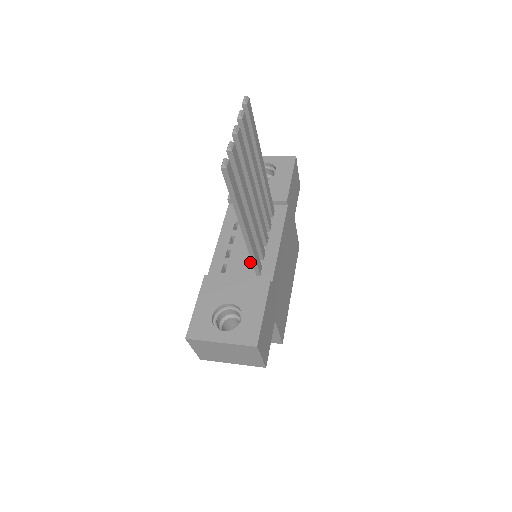
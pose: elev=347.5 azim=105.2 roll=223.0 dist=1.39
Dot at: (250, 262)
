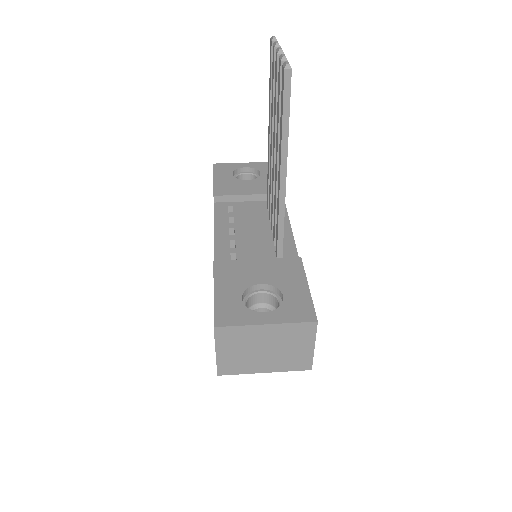
Dot at: (264, 248)
